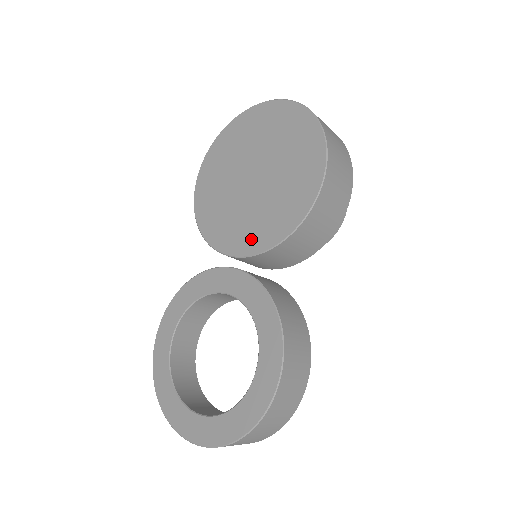
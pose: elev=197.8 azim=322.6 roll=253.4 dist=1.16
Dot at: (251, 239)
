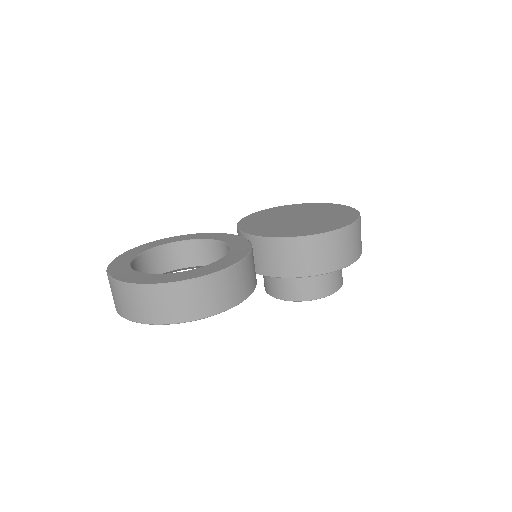
Dot at: (267, 232)
